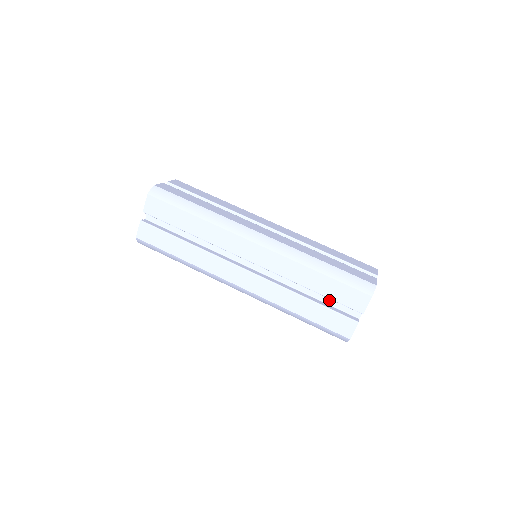
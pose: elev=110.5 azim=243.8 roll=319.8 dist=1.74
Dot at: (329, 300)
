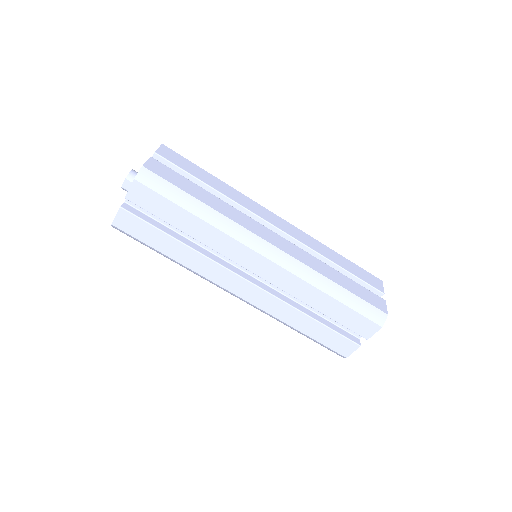
Dot at: occluded
